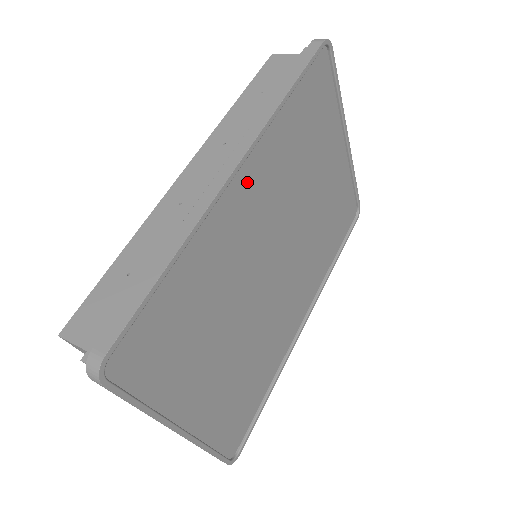
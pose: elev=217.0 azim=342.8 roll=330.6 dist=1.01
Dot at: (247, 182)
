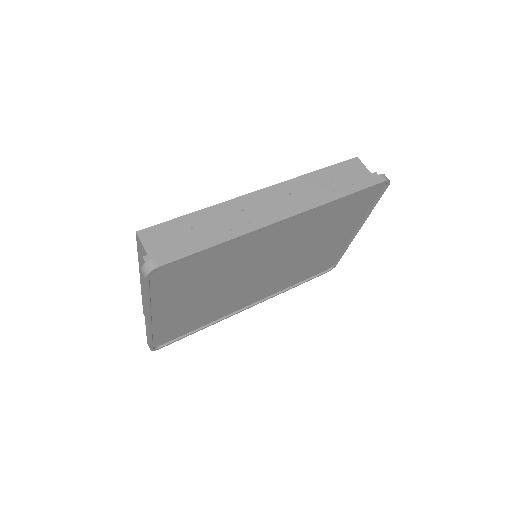
Dot at: (285, 226)
